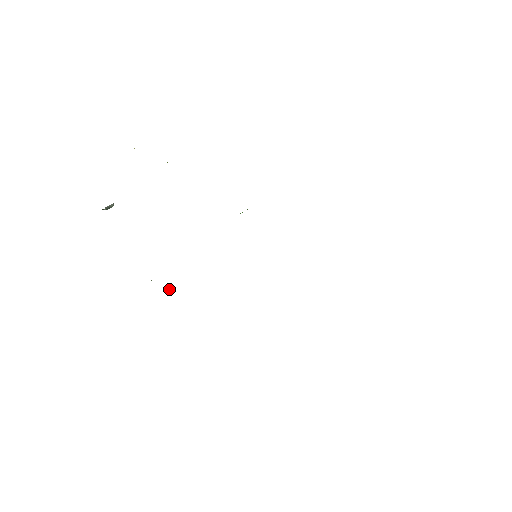
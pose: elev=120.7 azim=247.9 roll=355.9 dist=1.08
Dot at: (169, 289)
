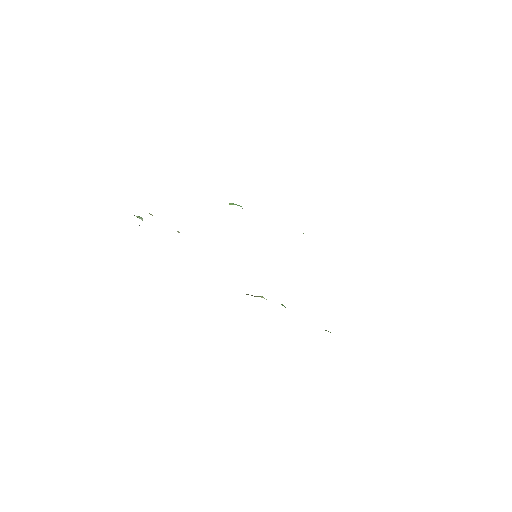
Dot at: occluded
